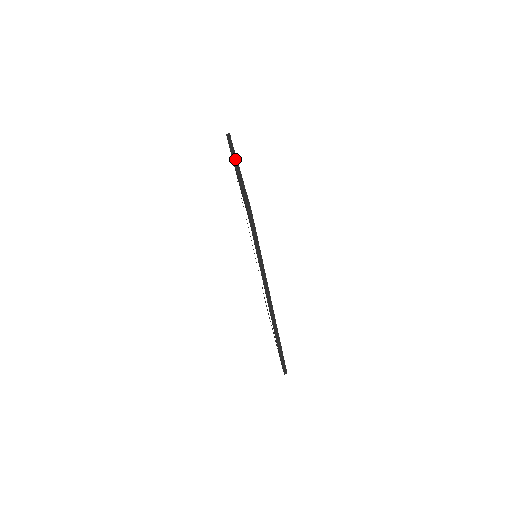
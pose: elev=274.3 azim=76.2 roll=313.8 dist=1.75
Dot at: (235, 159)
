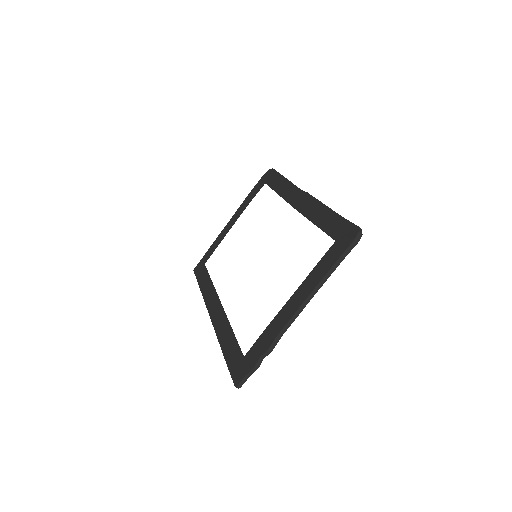
Dot at: (307, 302)
